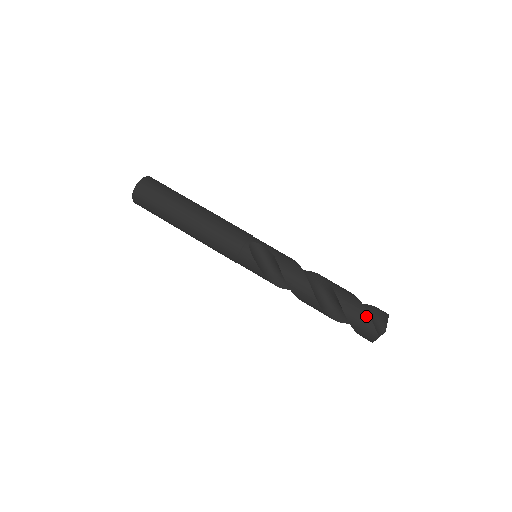
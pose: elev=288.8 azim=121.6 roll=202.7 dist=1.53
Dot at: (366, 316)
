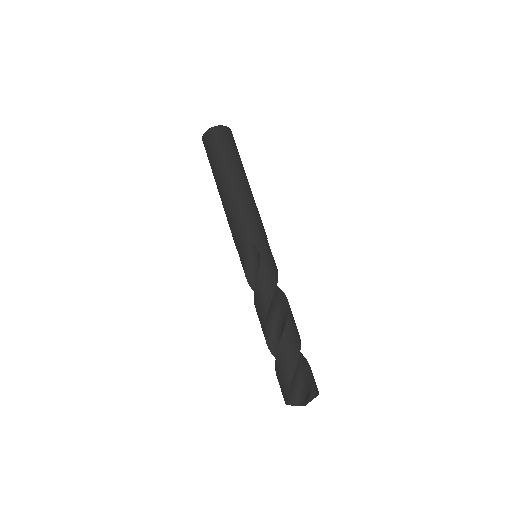
Dot at: (288, 381)
